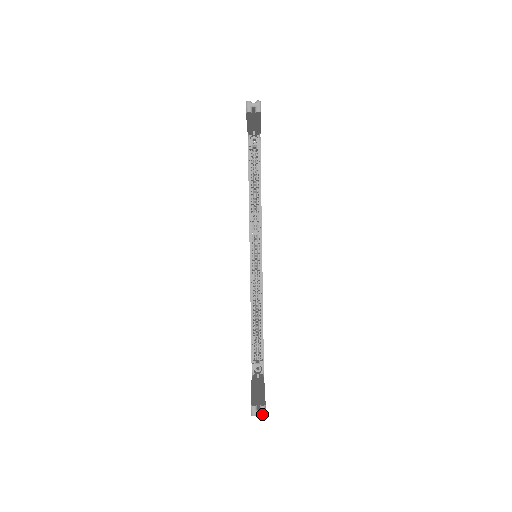
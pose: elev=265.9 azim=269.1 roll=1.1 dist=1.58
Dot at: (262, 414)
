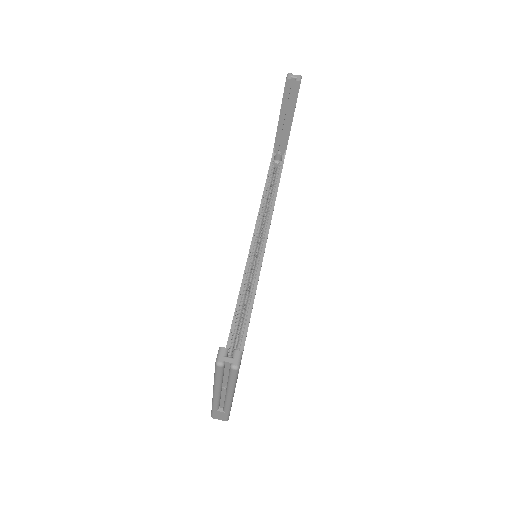
Dot at: (234, 363)
